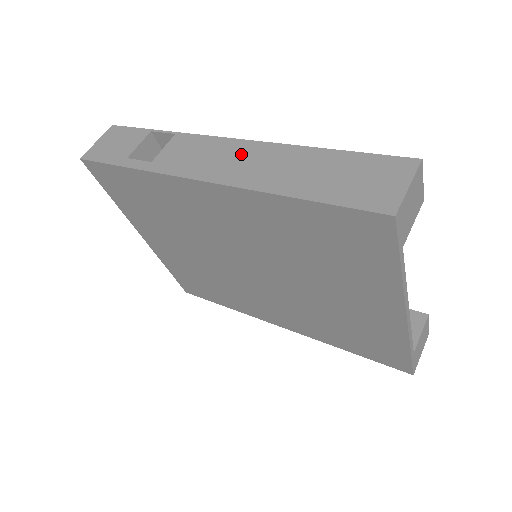
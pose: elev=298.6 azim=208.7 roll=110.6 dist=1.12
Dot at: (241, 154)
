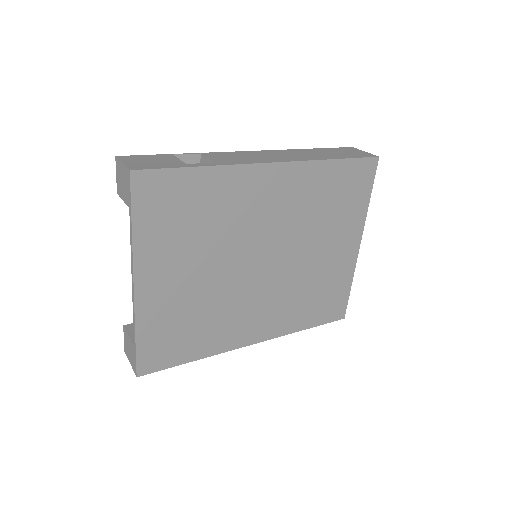
Dot at: (272, 154)
